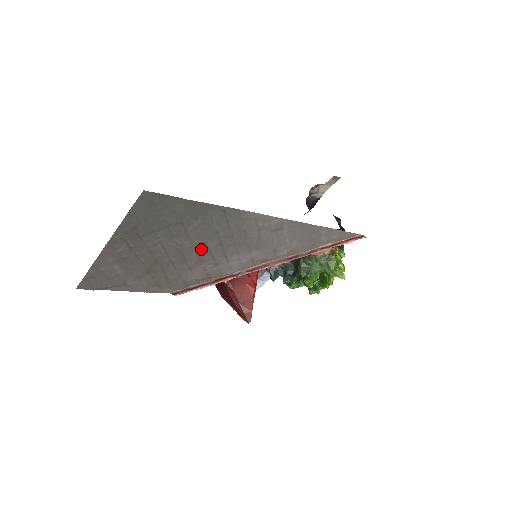
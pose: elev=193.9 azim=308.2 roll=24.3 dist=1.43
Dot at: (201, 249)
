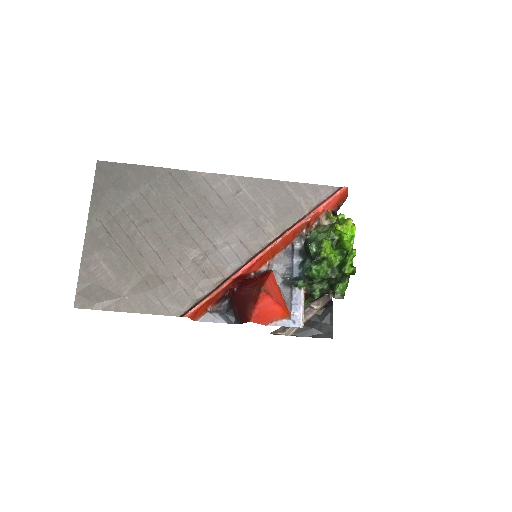
Dot at: (176, 229)
